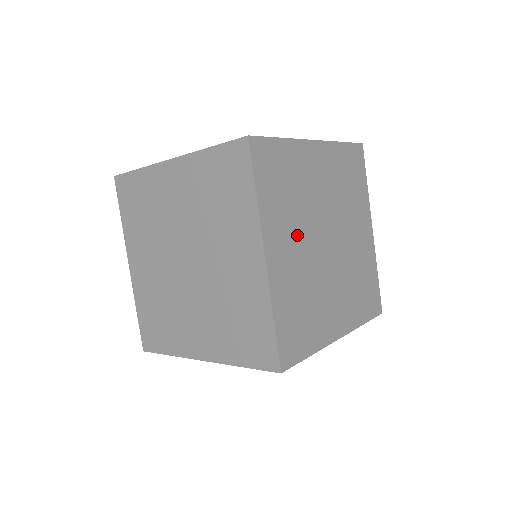
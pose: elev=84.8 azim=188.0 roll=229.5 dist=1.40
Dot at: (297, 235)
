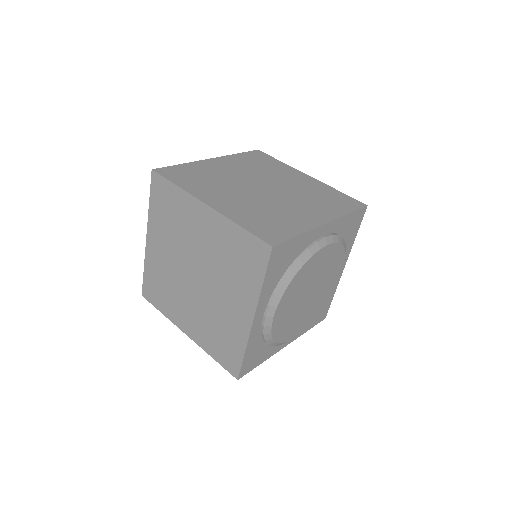
Dot at: (229, 192)
